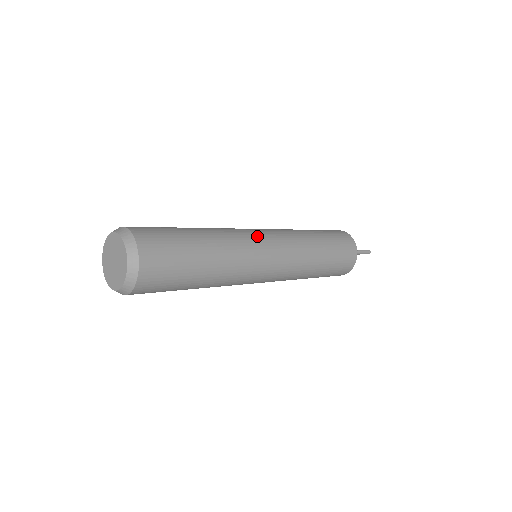
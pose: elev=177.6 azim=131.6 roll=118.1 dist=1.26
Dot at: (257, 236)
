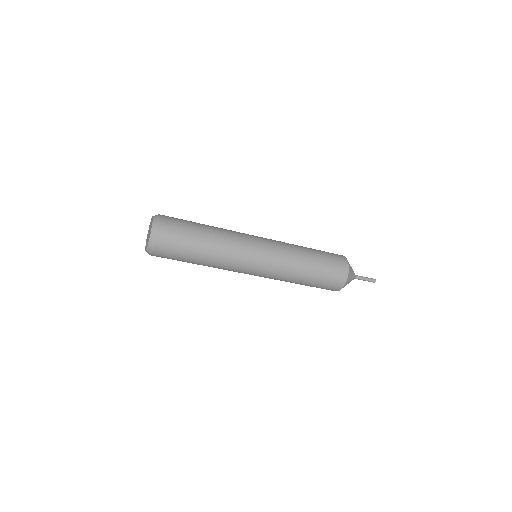
Dot at: (252, 238)
